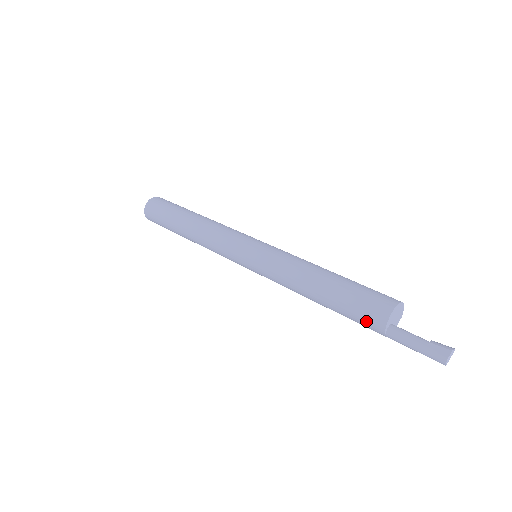
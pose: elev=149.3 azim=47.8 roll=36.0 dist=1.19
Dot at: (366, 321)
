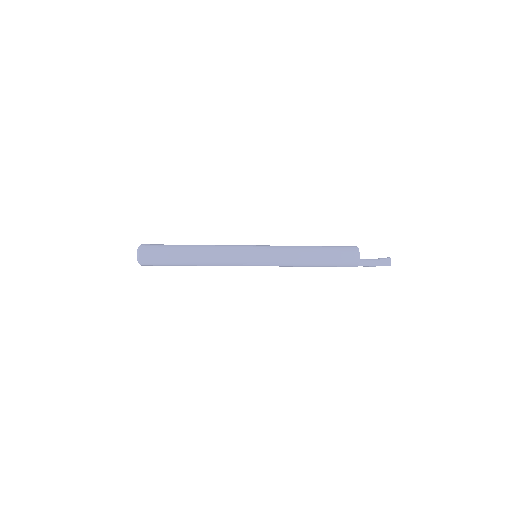
Dot at: (348, 262)
